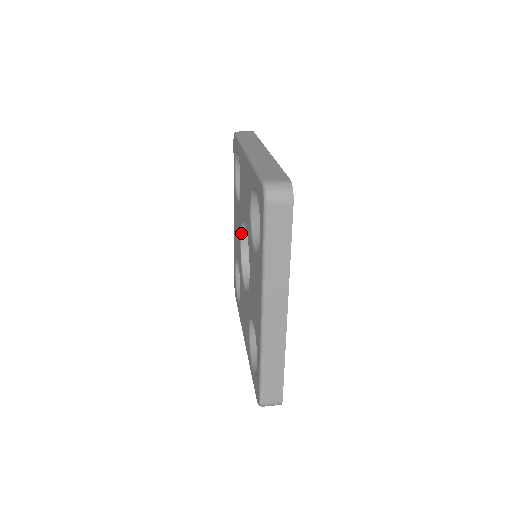
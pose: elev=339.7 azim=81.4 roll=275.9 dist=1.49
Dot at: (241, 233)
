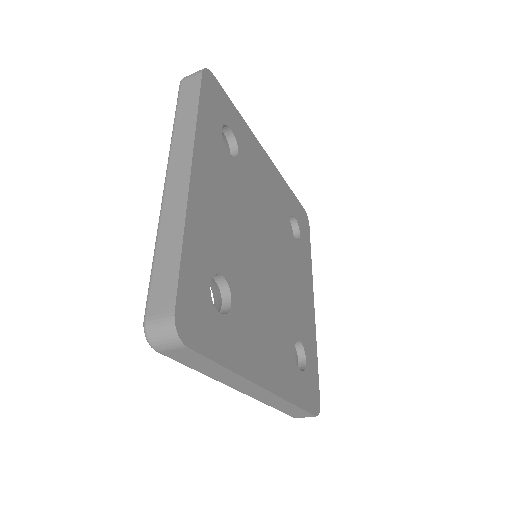
Dot at: occluded
